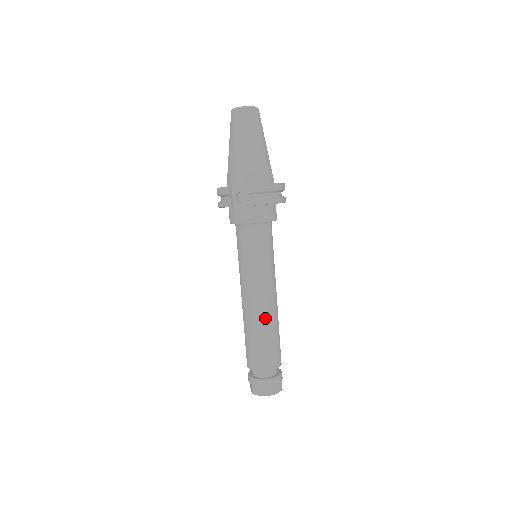
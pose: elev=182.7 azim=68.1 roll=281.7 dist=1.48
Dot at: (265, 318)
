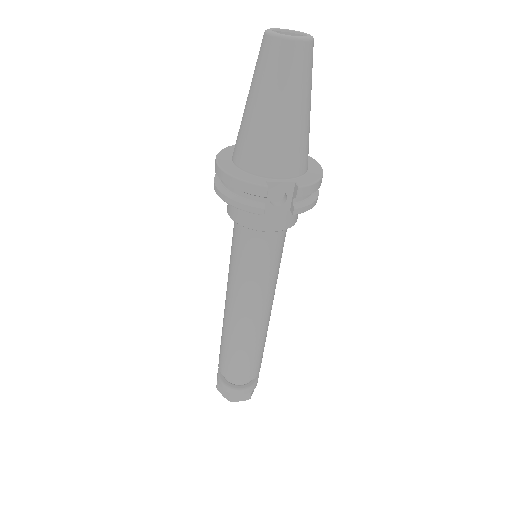
Dot at: (264, 331)
